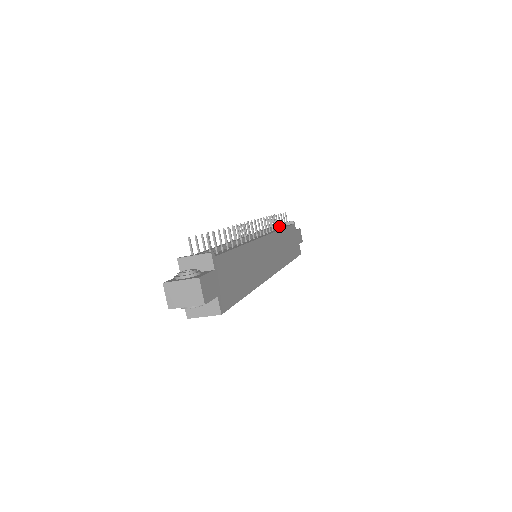
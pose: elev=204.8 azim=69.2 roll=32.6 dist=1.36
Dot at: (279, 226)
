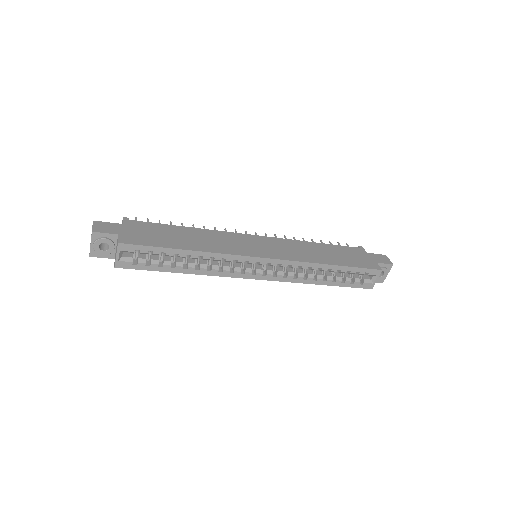
Dot at: occluded
